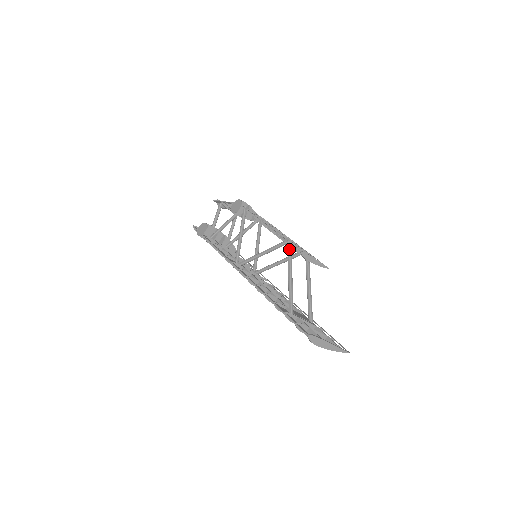
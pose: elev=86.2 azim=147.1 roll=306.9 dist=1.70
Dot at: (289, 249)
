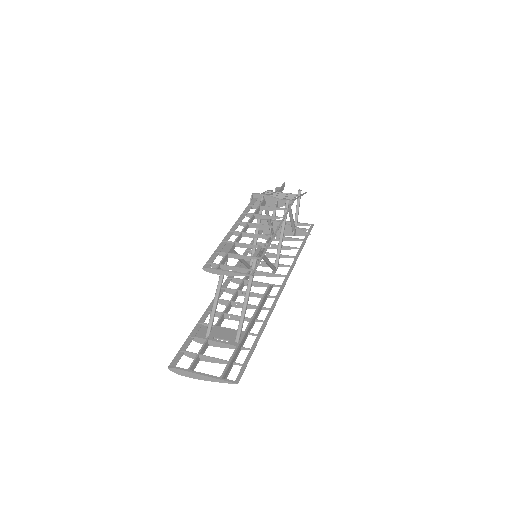
Dot at: occluded
